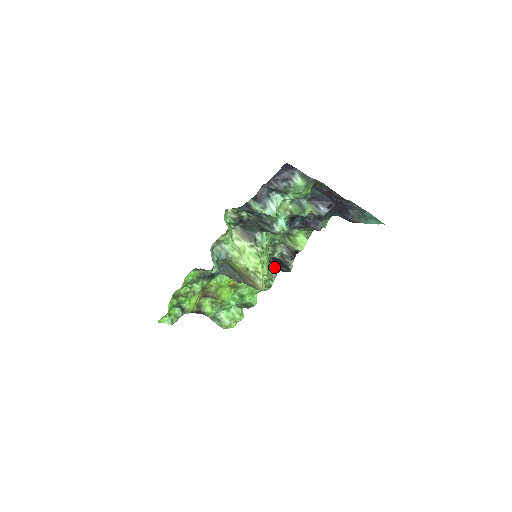
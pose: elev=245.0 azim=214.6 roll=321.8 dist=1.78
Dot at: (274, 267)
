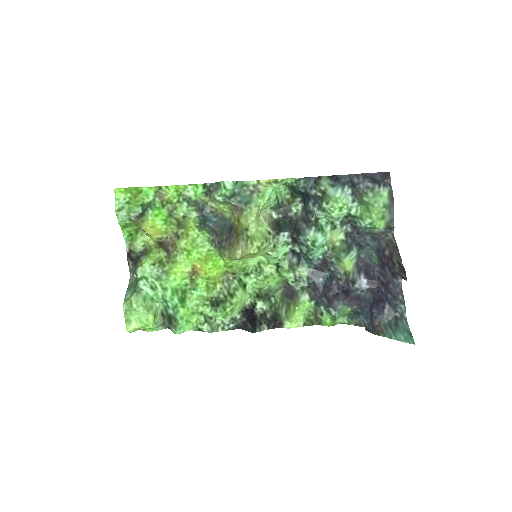
Dot at: (242, 317)
